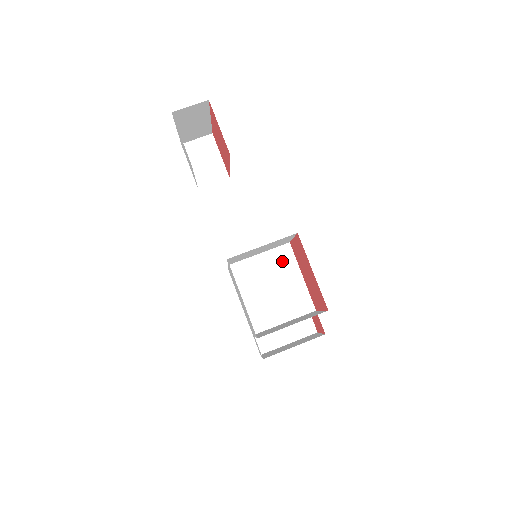
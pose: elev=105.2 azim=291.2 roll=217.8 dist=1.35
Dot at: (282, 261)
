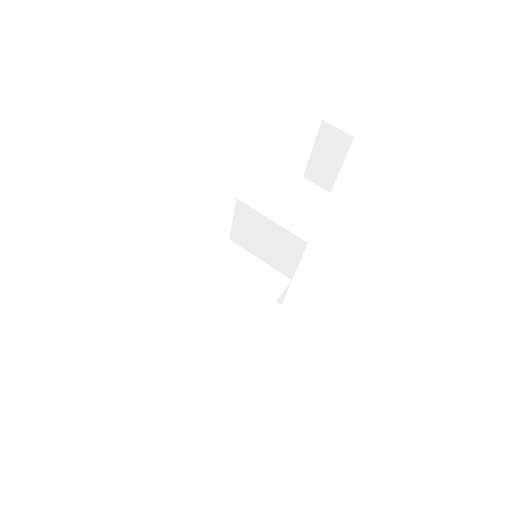
Dot at: (269, 283)
